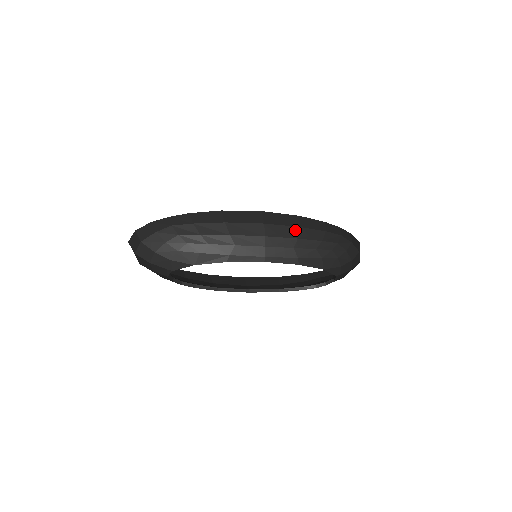
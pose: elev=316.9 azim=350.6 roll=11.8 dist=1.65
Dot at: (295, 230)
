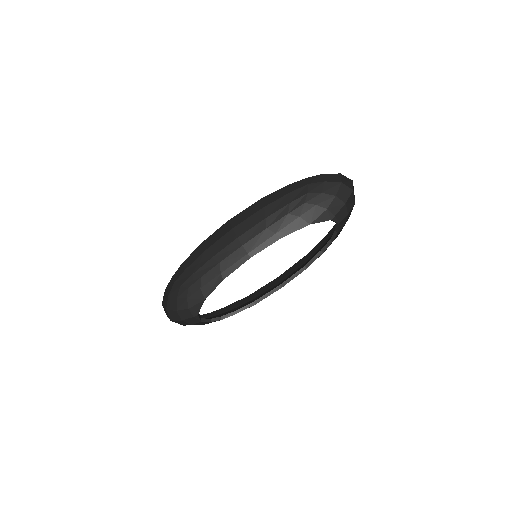
Dot at: (260, 213)
